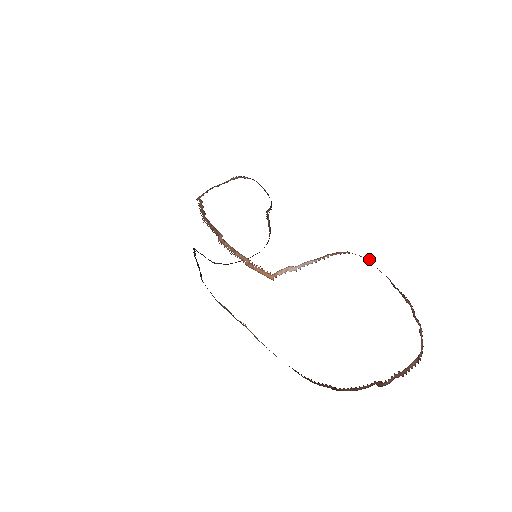
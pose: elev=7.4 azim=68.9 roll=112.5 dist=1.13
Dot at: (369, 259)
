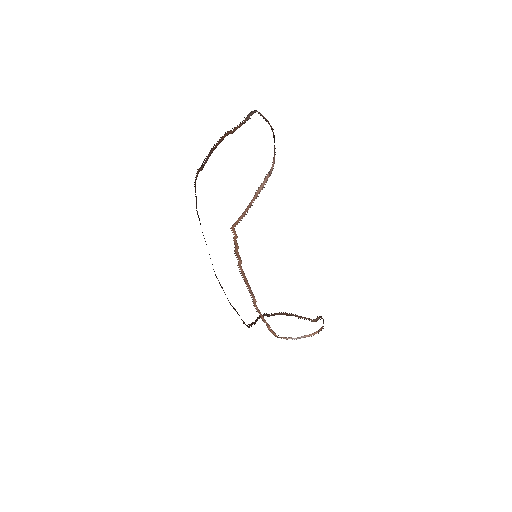
Dot at: occluded
